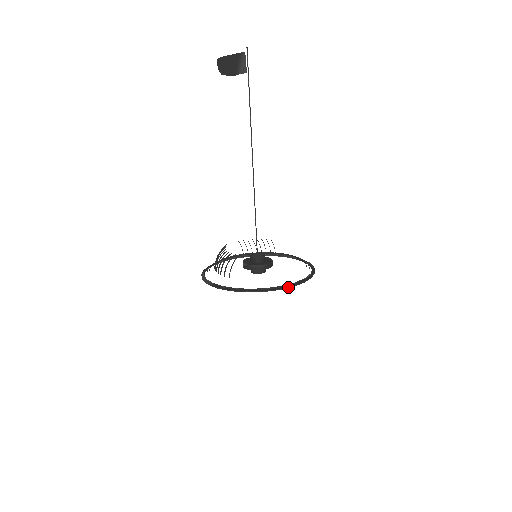
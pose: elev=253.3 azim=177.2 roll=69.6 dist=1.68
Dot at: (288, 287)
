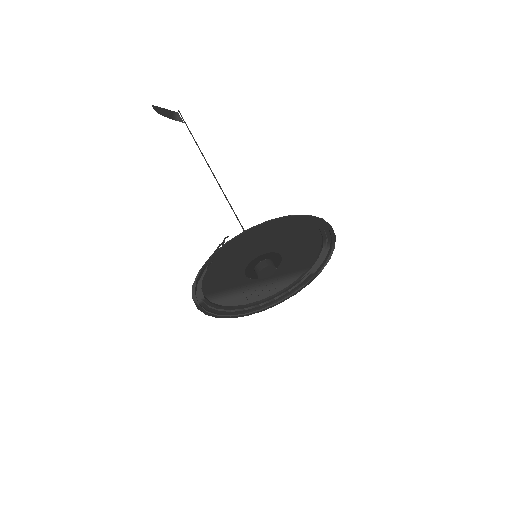
Dot at: (301, 215)
